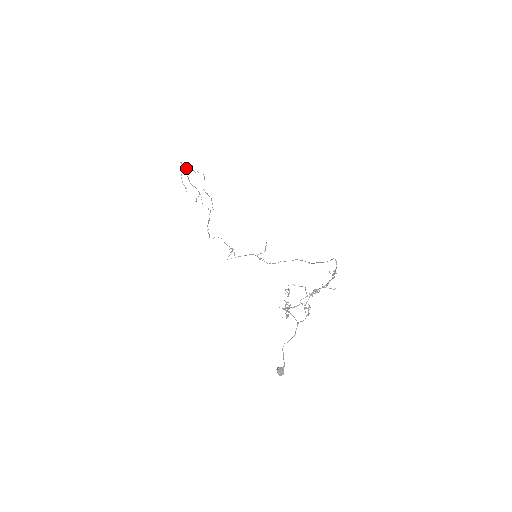
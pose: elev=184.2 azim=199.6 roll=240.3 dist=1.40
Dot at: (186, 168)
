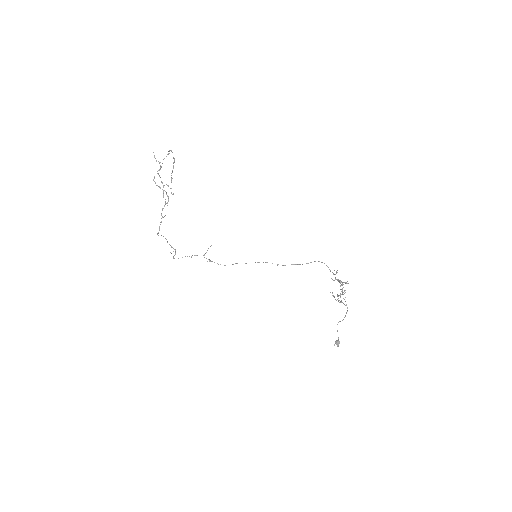
Dot at: (166, 156)
